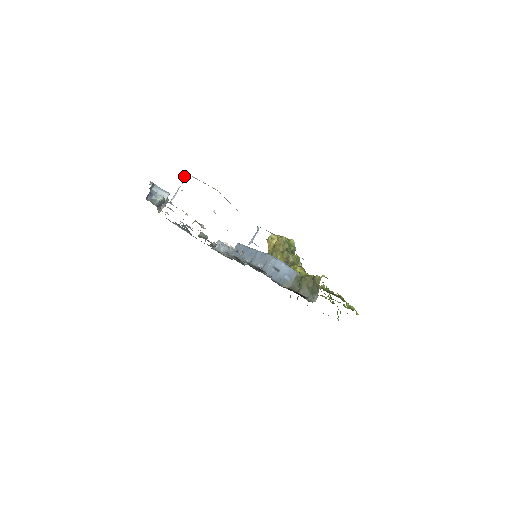
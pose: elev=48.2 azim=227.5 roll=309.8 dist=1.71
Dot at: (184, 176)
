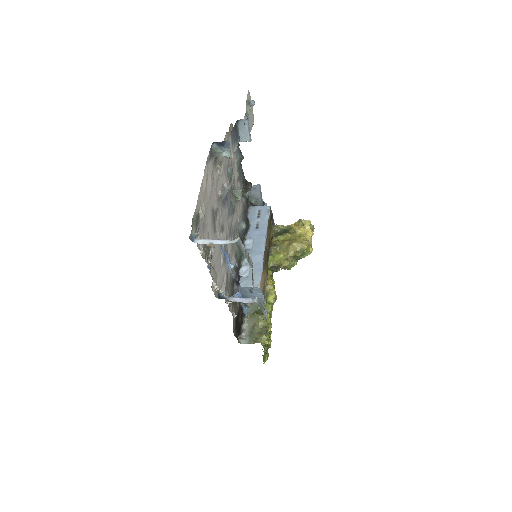
Dot at: occluded
